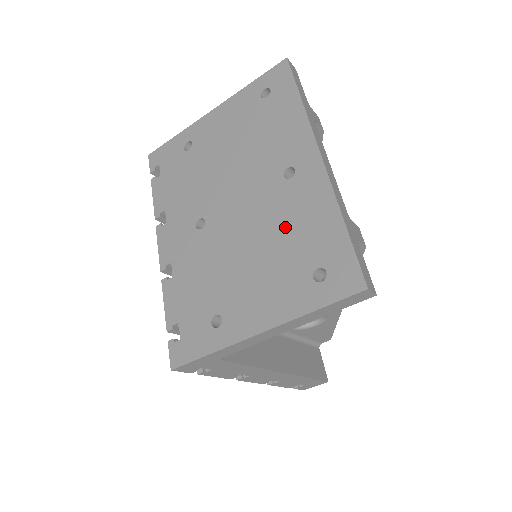
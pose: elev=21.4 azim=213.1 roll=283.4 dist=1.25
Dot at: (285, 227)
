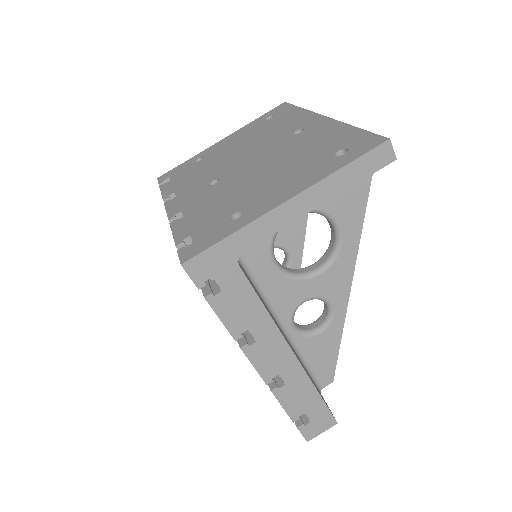
Dot at: (301, 150)
